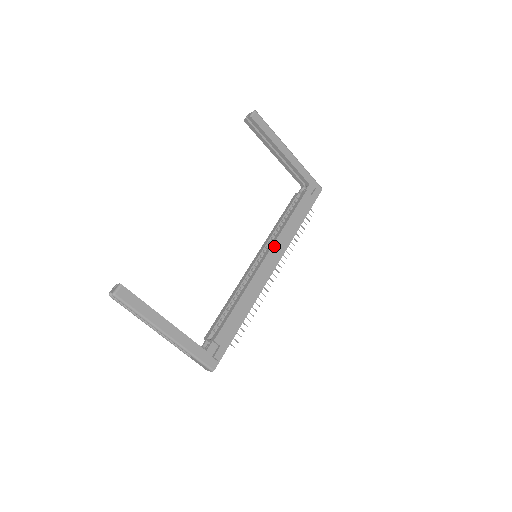
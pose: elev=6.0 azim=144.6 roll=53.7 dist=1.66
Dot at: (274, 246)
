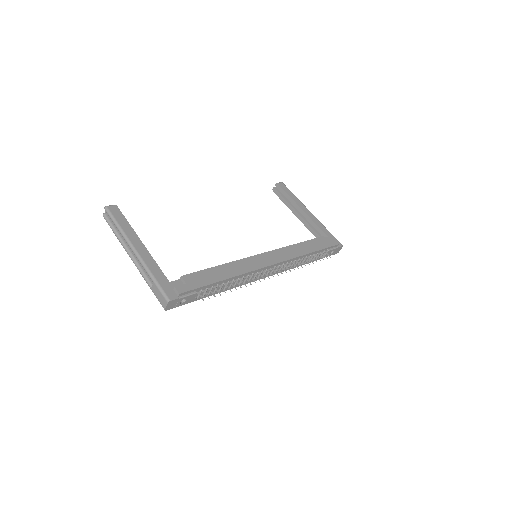
Dot at: (276, 251)
